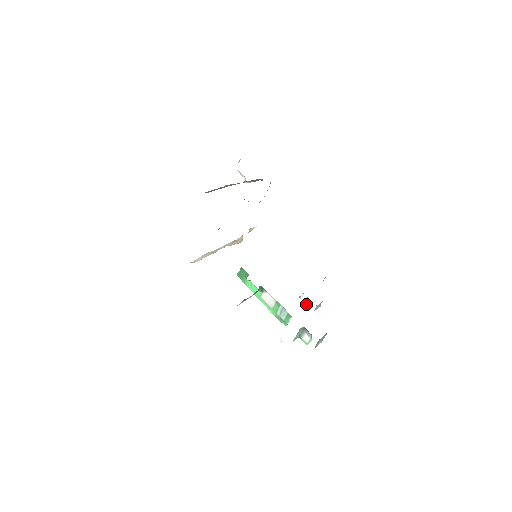
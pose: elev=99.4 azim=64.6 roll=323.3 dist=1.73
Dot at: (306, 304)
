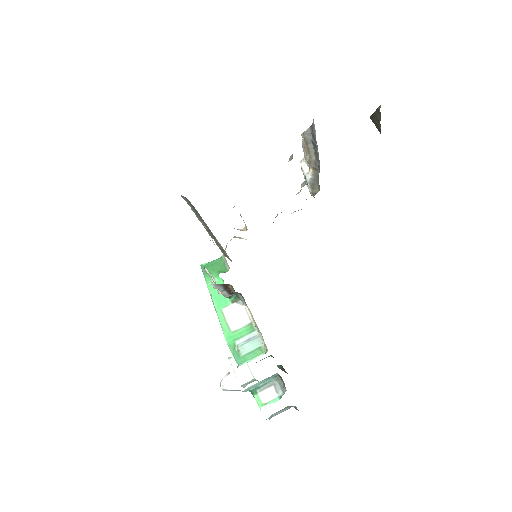
Dot at: (236, 370)
